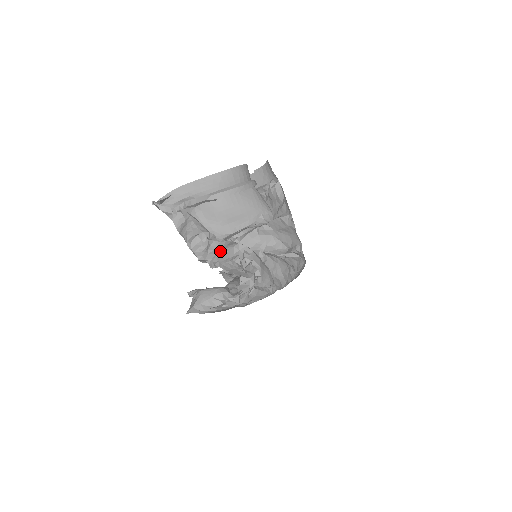
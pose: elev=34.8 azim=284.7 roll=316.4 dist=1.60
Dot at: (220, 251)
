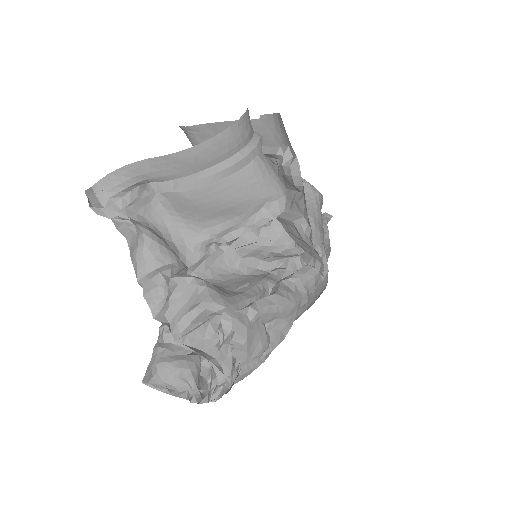
Dot at: (184, 315)
